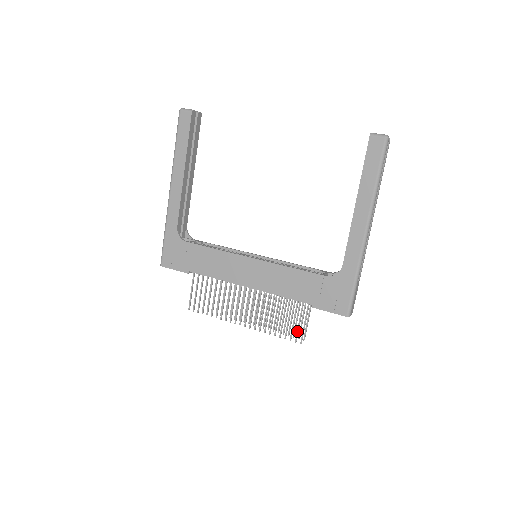
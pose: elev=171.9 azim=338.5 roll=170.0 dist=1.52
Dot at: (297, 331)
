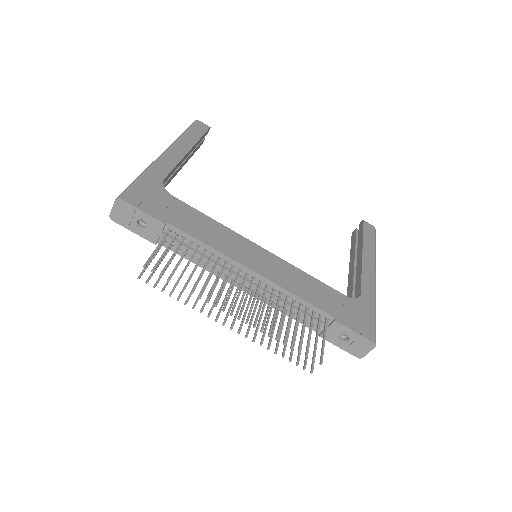
Dot at: (315, 346)
